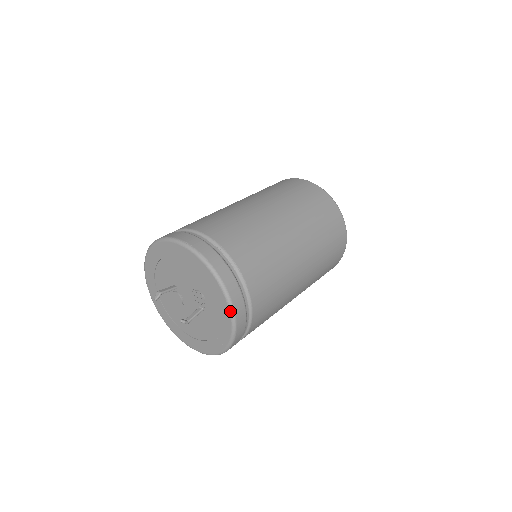
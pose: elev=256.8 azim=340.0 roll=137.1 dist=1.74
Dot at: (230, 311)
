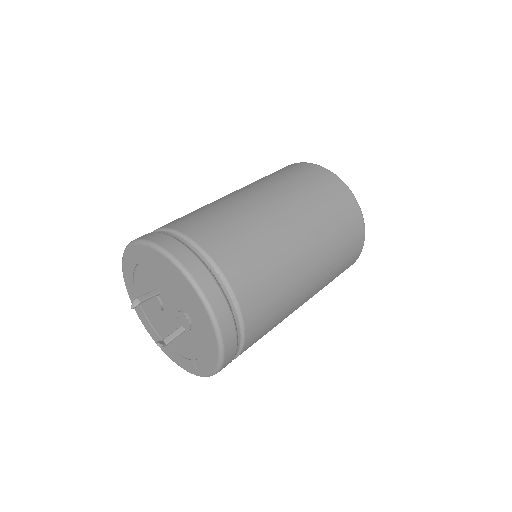
Dot at: (219, 358)
